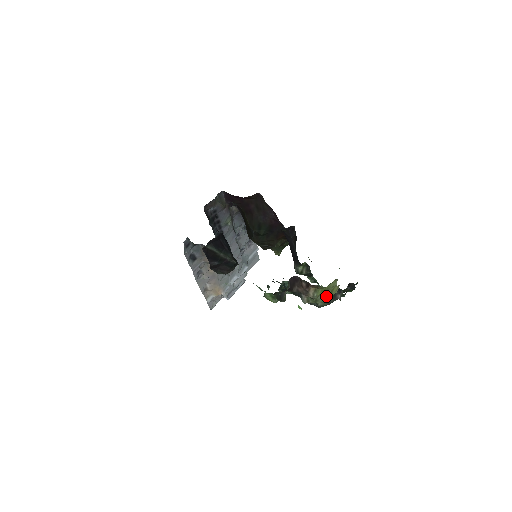
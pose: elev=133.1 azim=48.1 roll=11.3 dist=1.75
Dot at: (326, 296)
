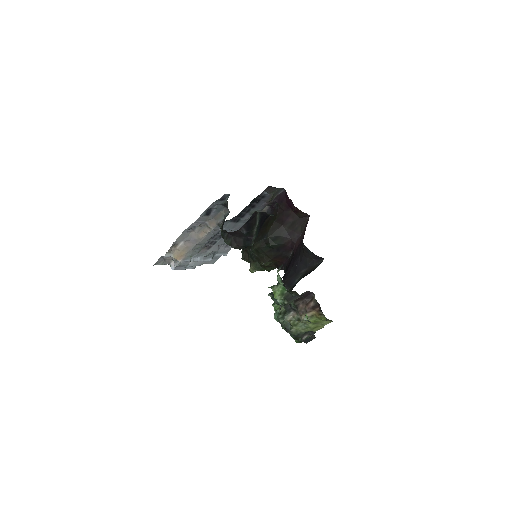
Dot at: (307, 327)
